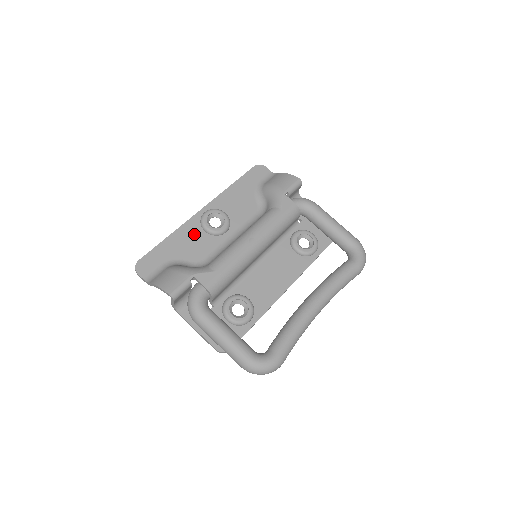
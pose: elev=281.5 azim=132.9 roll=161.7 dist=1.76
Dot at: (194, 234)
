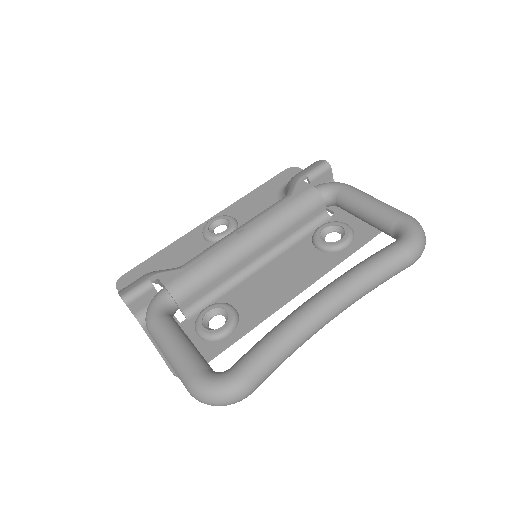
Dot at: (192, 244)
